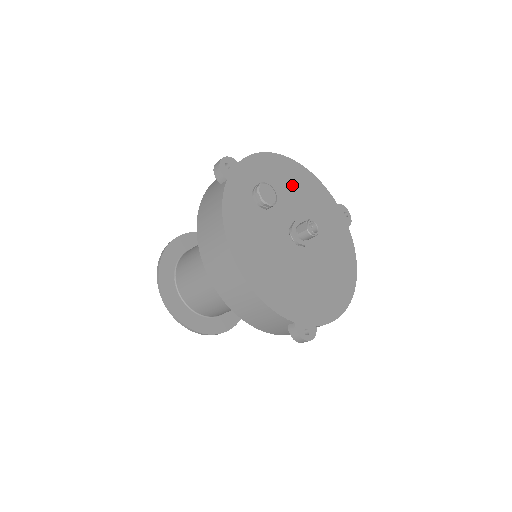
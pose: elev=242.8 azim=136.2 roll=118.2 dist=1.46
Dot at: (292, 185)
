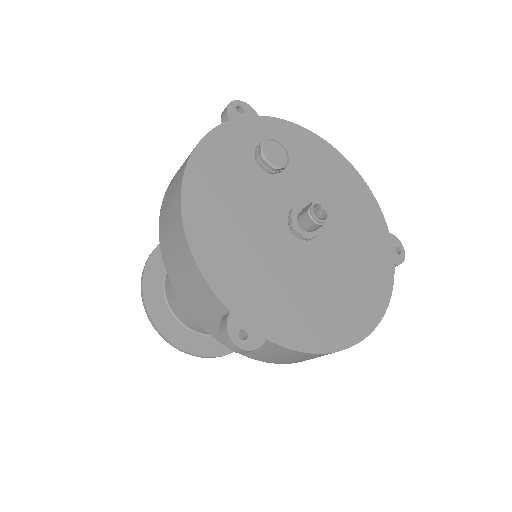
Dot at: (326, 176)
